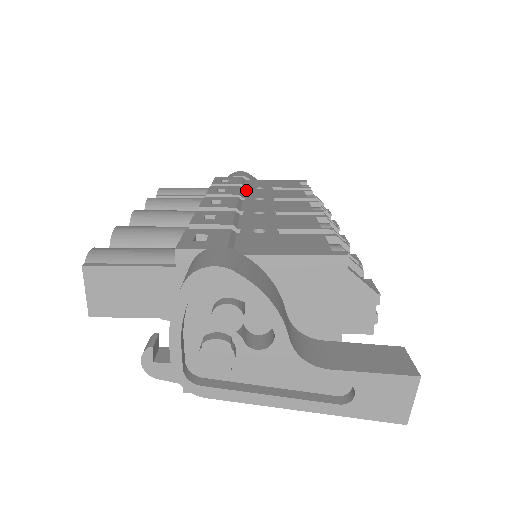
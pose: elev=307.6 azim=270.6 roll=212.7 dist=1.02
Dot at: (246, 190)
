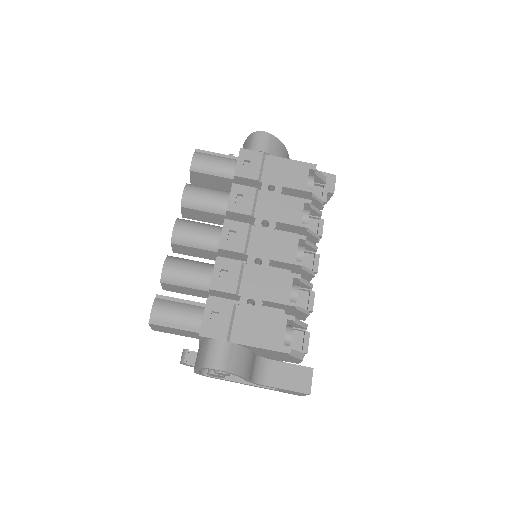
Dot at: (260, 194)
